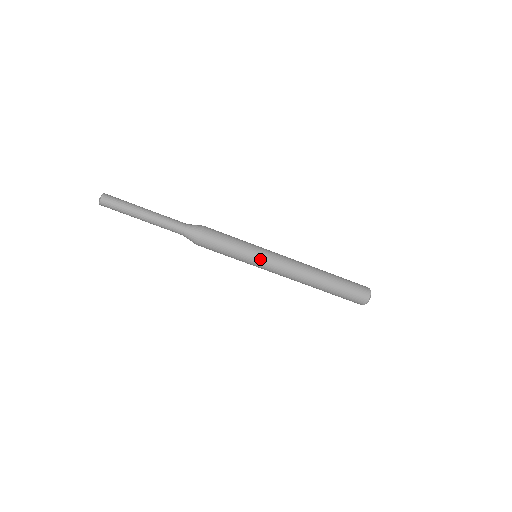
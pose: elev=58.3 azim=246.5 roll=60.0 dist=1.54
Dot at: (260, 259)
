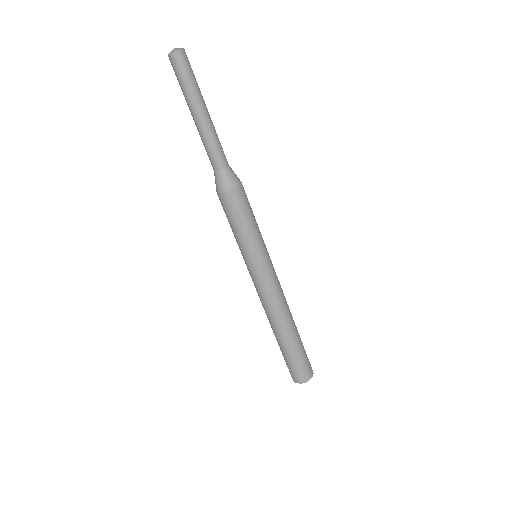
Dot at: (253, 265)
